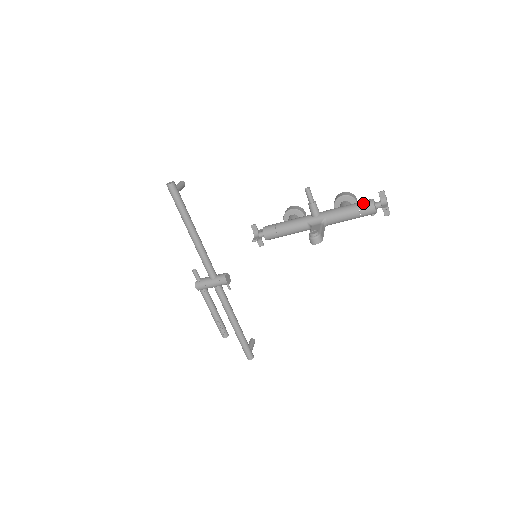
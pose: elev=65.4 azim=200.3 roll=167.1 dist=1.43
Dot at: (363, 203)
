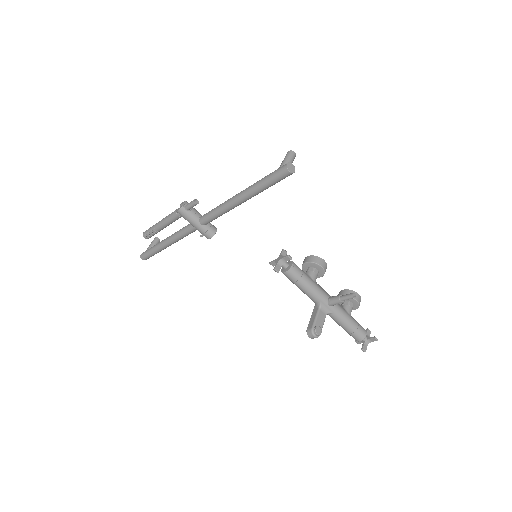
Dot at: (360, 332)
